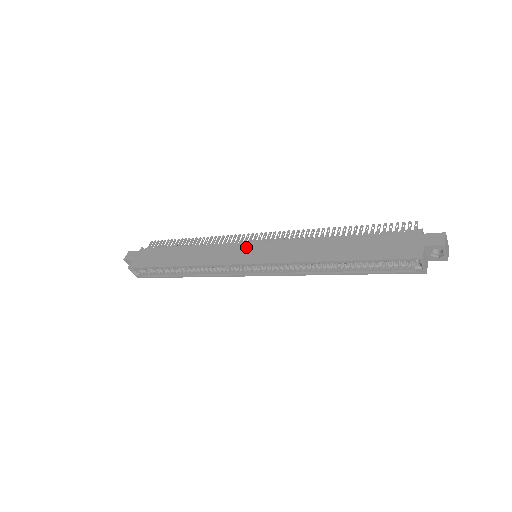
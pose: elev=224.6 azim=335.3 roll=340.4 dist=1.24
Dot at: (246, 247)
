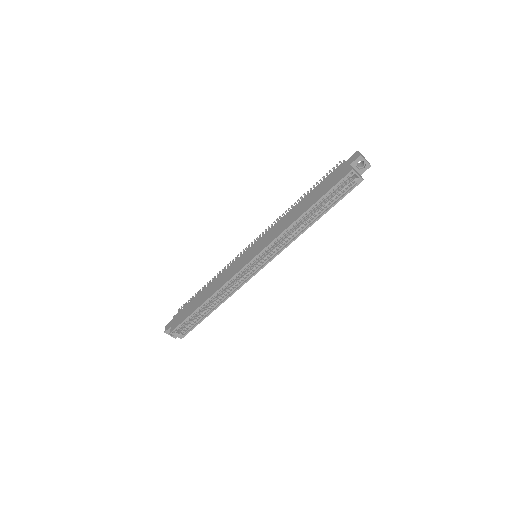
Dot at: (246, 254)
